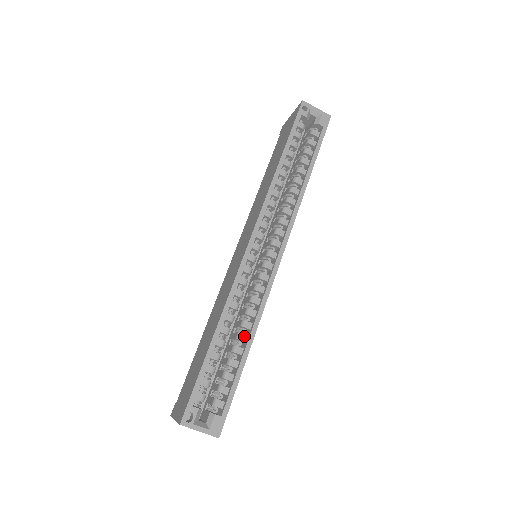
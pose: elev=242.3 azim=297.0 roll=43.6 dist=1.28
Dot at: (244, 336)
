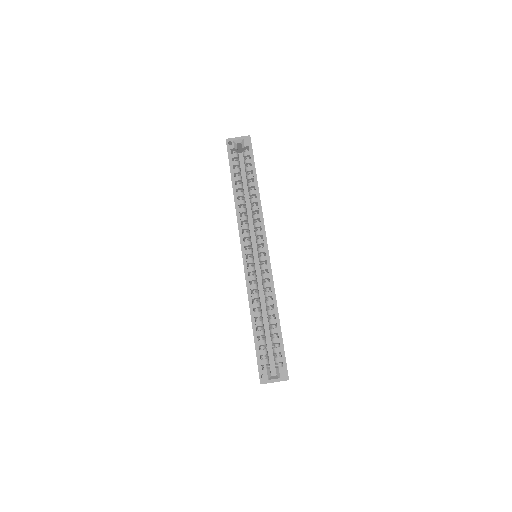
Dot at: (272, 311)
